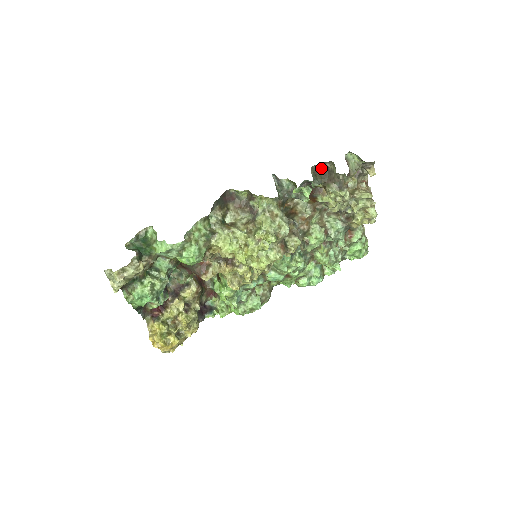
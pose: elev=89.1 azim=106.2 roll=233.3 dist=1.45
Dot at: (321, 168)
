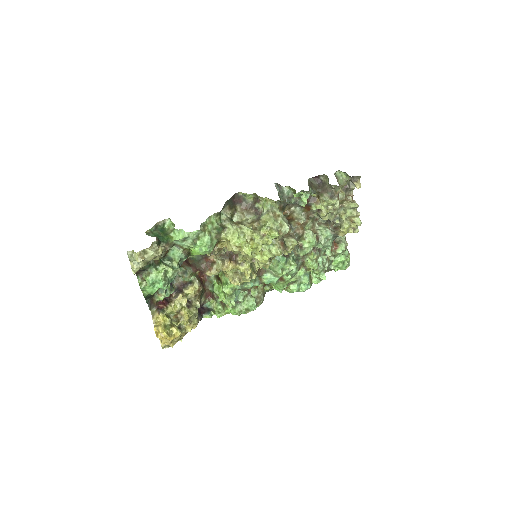
Dot at: (316, 181)
